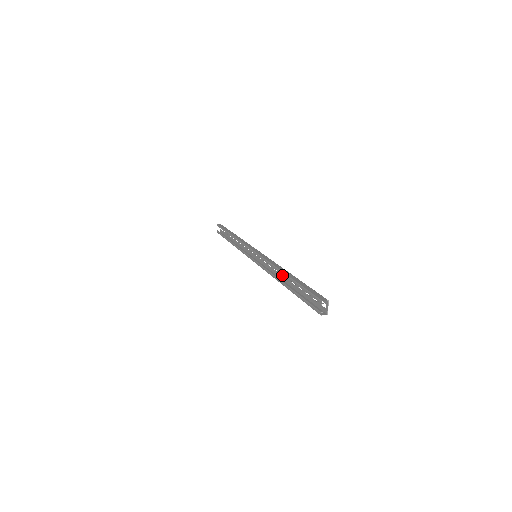
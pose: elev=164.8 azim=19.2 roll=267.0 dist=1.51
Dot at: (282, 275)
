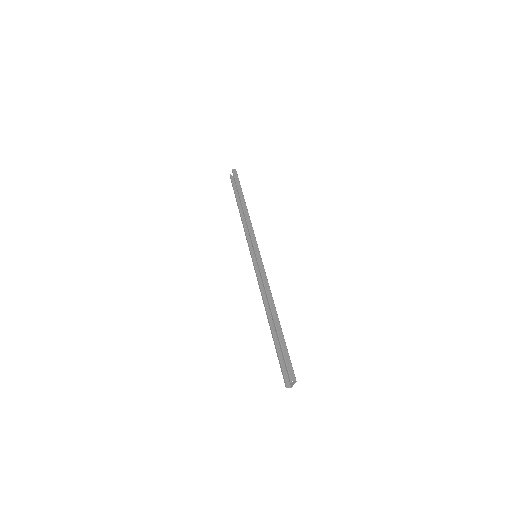
Dot at: occluded
